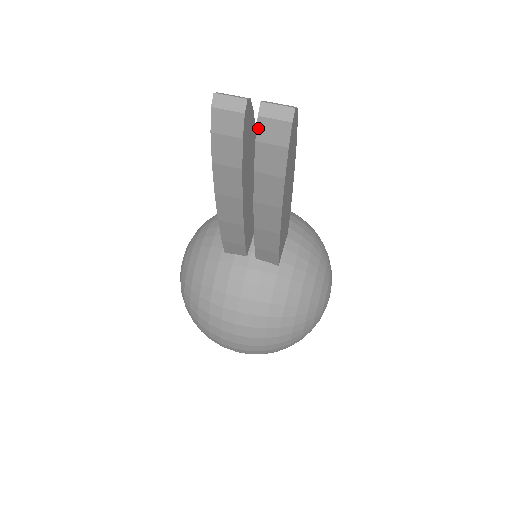
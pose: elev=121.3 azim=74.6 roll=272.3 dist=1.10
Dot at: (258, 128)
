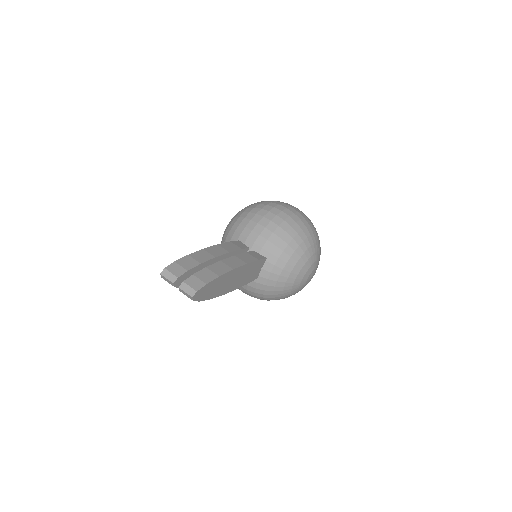
Dot at: occluded
